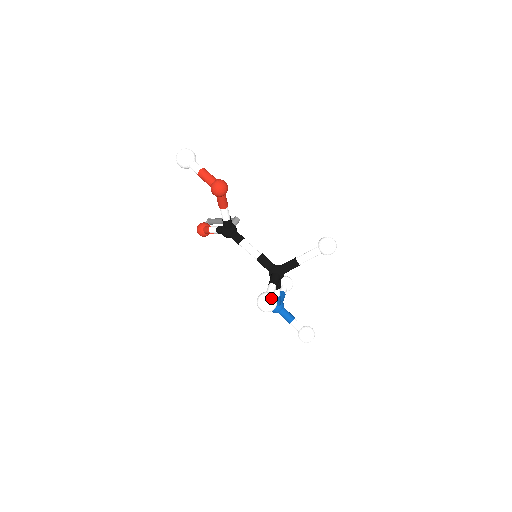
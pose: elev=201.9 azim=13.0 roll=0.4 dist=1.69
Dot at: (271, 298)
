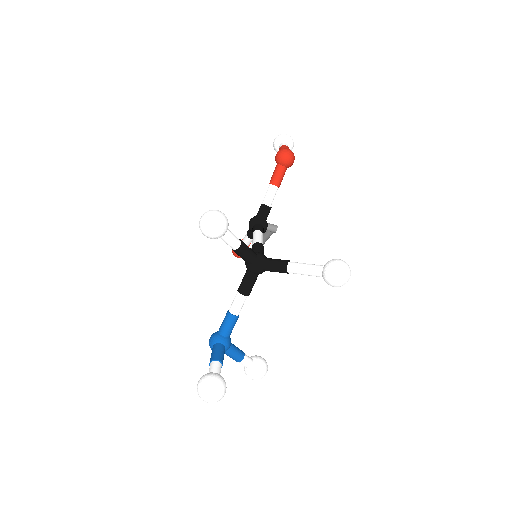
Dot at: (222, 214)
